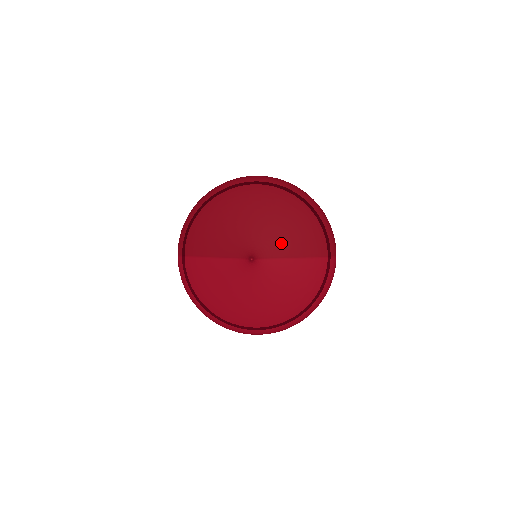
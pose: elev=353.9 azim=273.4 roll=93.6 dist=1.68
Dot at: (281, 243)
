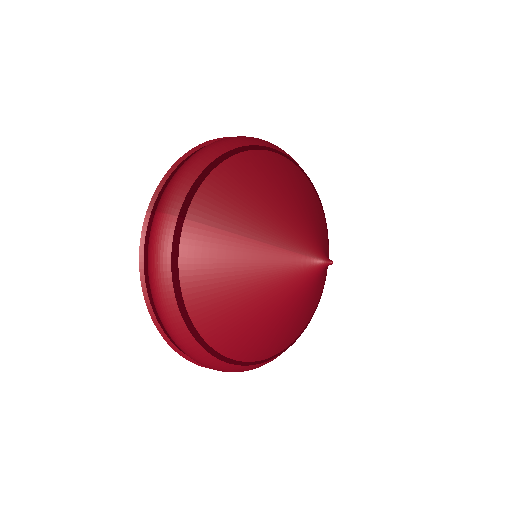
Dot at: (327, 252)
